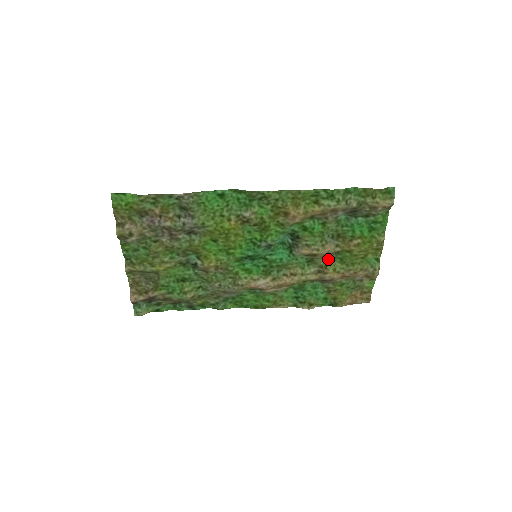
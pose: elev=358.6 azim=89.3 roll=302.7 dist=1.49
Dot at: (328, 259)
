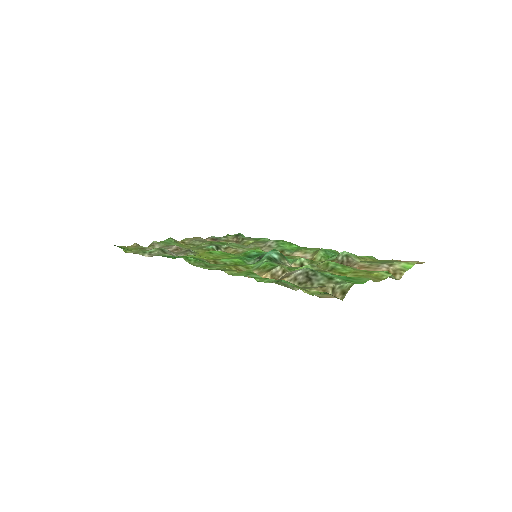
Dot at: occluded
